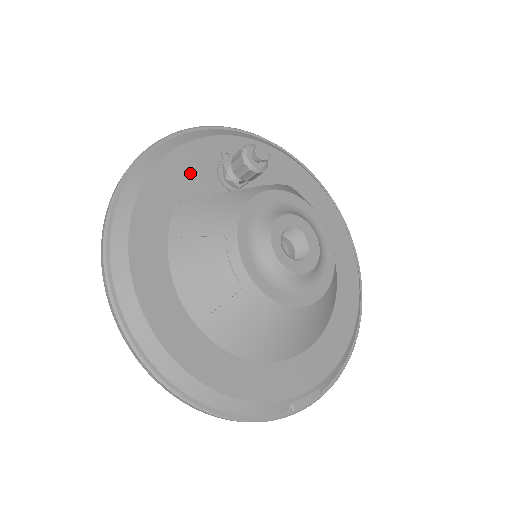
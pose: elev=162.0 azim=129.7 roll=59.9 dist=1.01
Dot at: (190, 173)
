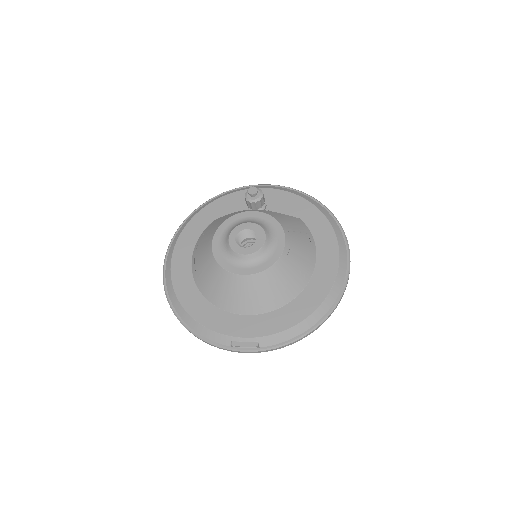
Dot at: (230, 206)
